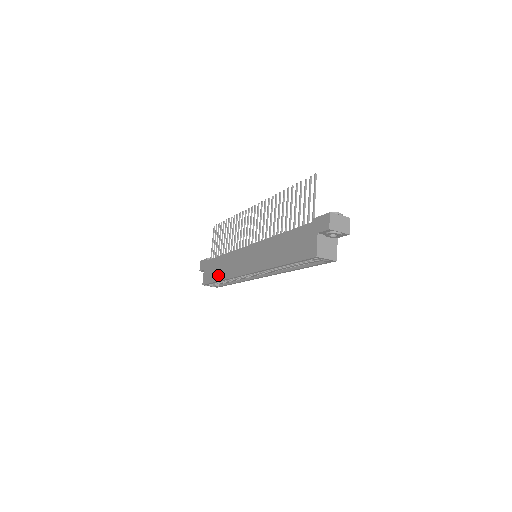
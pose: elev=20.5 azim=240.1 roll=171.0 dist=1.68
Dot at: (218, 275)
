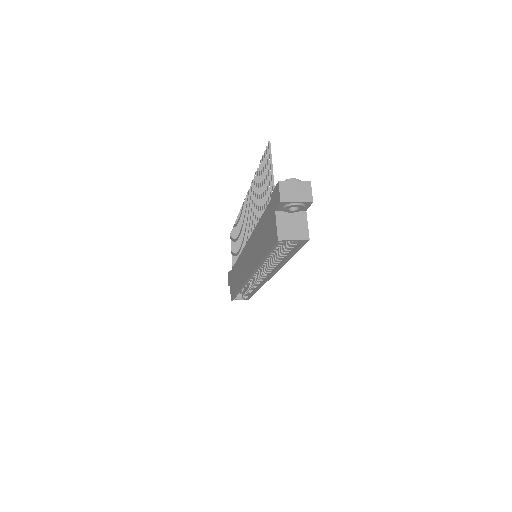
Dot at: (236, 286)
